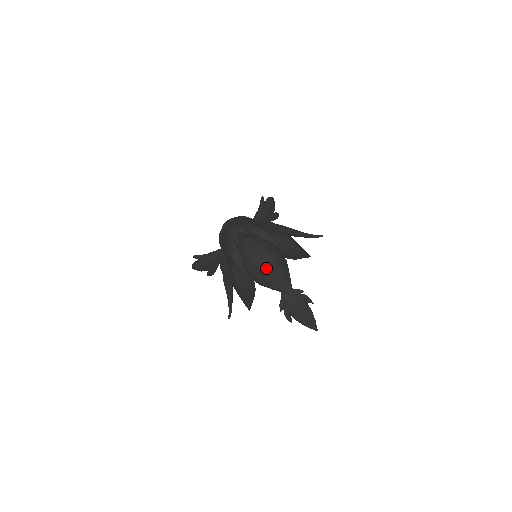
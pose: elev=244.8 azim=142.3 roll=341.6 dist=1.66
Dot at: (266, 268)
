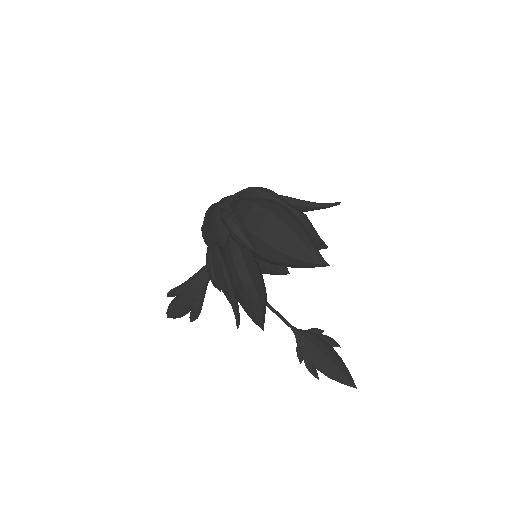
Dot at: (280, 225)
